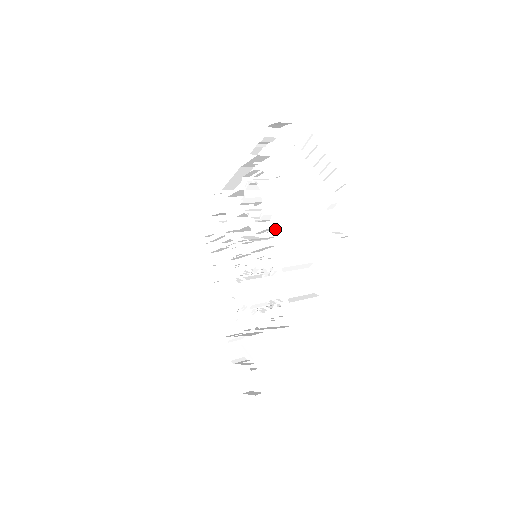
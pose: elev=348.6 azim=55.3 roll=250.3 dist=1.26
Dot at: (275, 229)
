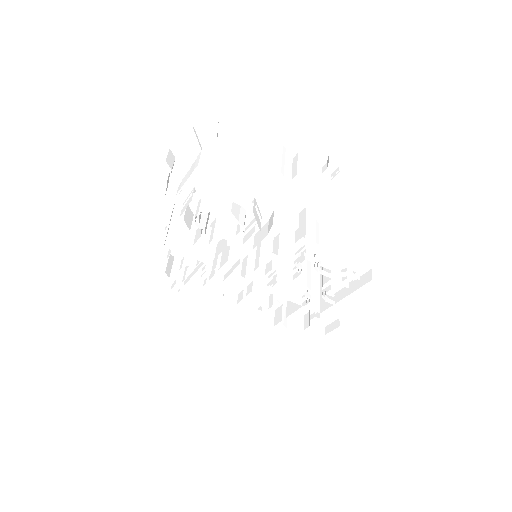
Dot at: occluded
